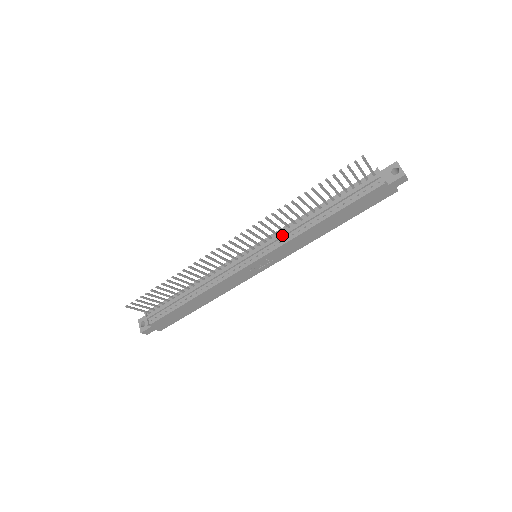
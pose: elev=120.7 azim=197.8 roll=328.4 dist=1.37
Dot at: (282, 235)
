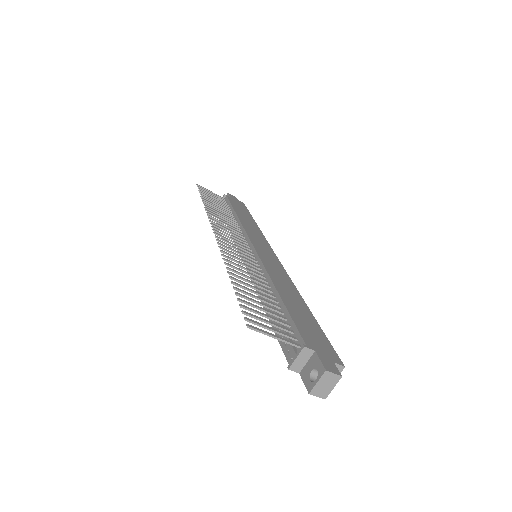
Dot at: occluded
